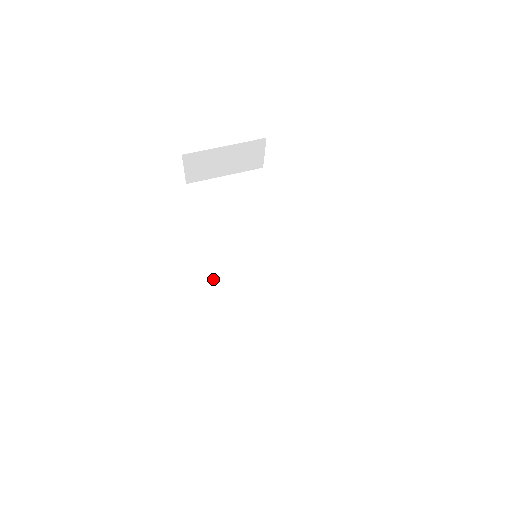
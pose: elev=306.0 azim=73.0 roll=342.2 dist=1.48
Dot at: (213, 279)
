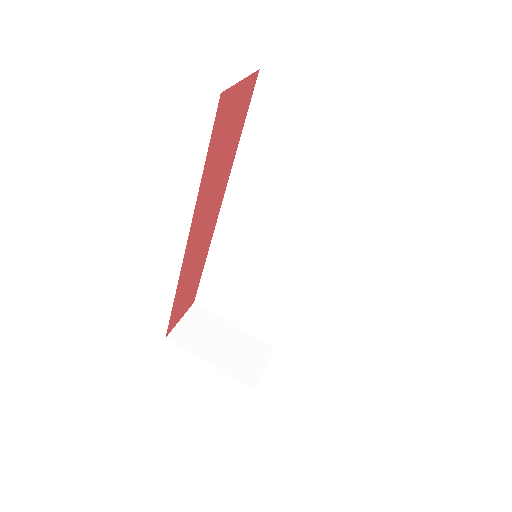
Dot at: (219, 214)
